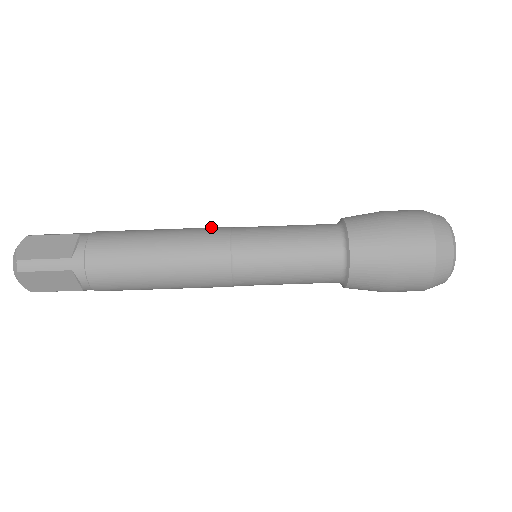
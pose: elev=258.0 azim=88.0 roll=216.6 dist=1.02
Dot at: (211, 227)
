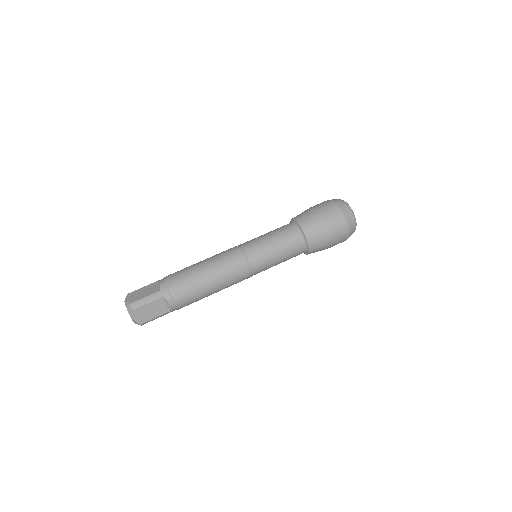
Dot at: occluded
